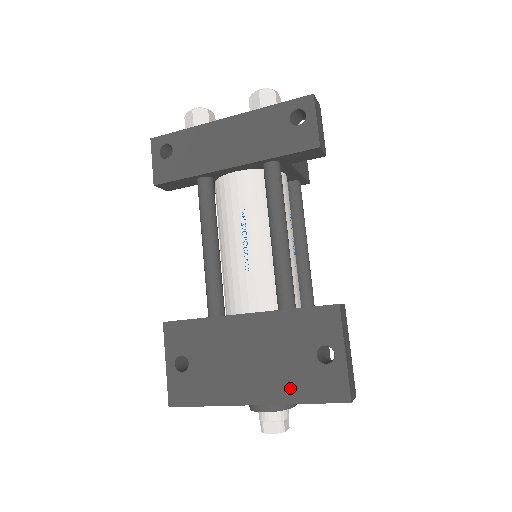
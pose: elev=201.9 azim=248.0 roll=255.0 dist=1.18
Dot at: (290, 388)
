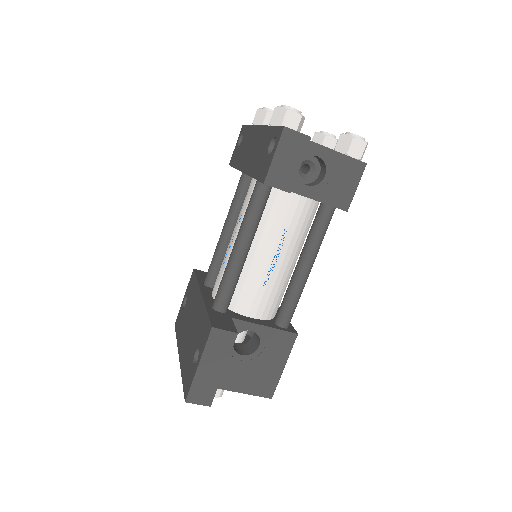
Dot at: (185, 363)
